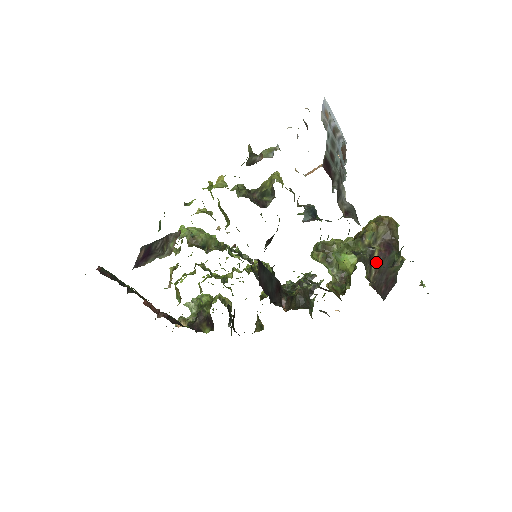
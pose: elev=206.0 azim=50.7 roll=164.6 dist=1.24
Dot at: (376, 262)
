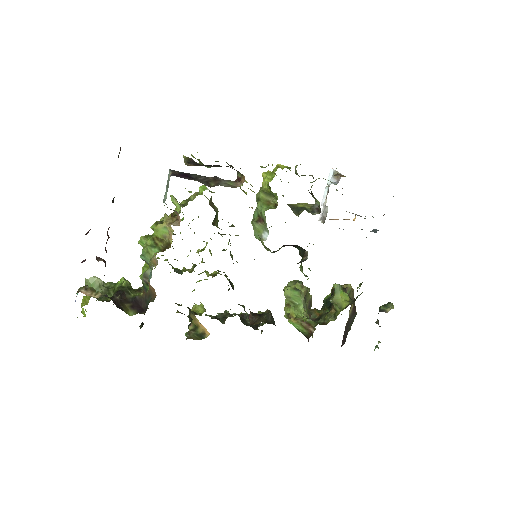
Dot at: (351, 312)
